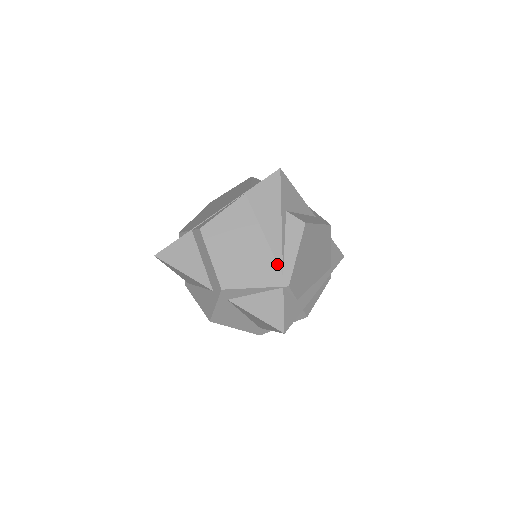
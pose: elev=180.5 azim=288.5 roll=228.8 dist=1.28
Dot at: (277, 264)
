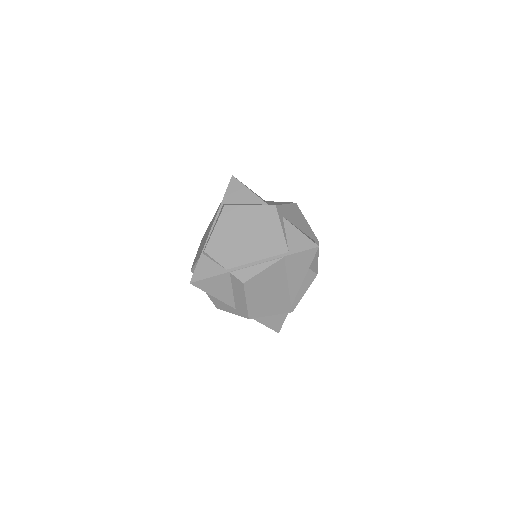
Dot at: (290, 301)
